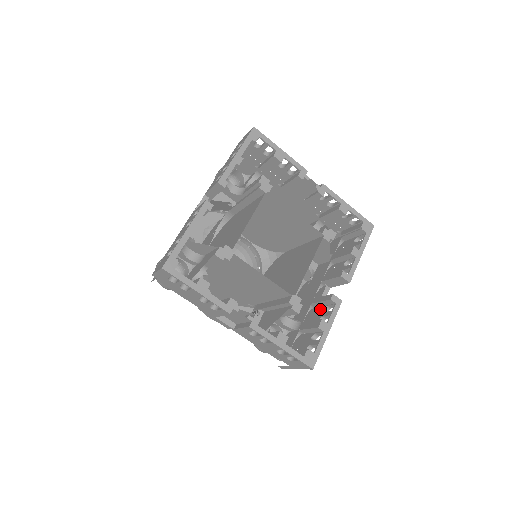
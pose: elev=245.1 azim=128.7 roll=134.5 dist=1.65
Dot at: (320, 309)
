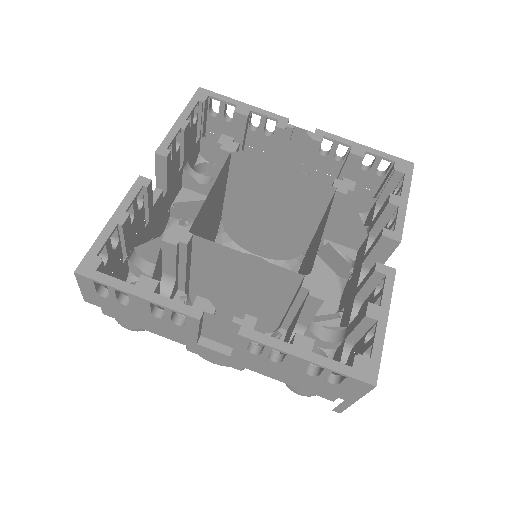
Dot at: (369, 298)
